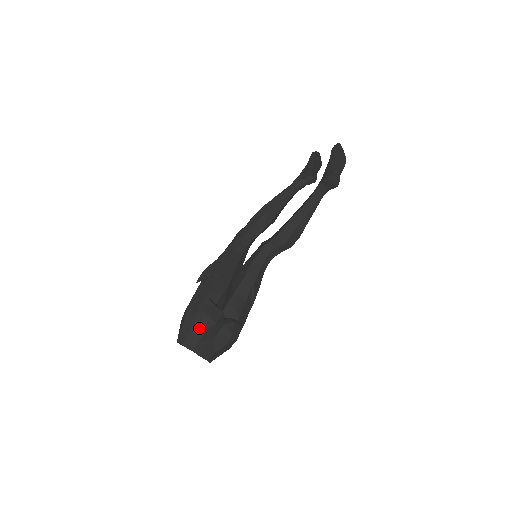
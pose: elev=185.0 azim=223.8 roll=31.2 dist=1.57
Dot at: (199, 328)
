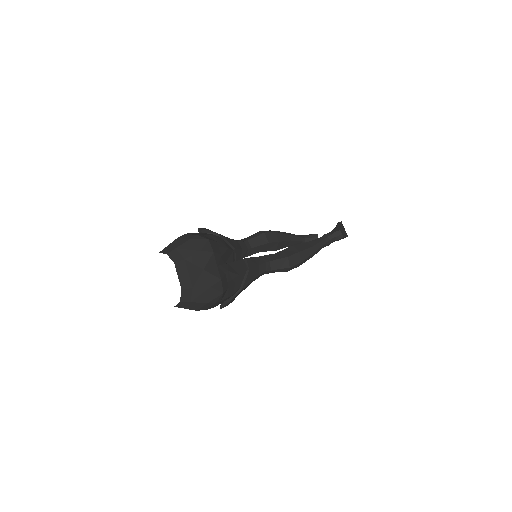
Dot at: (194, 246)
